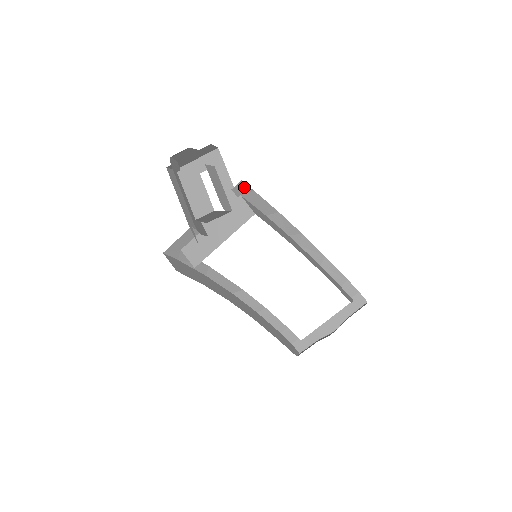
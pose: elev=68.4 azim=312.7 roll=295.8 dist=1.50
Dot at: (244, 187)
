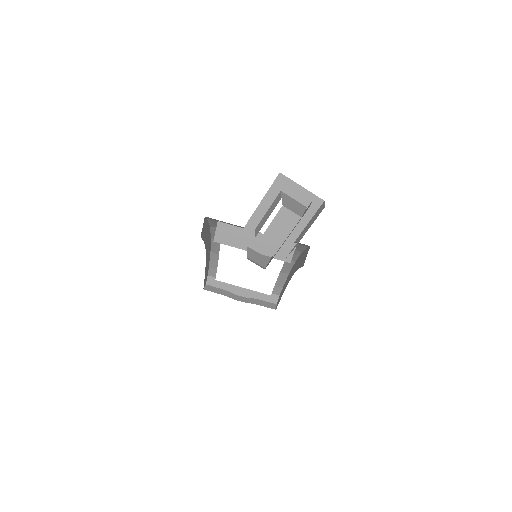
Dot at: (306, 245)
